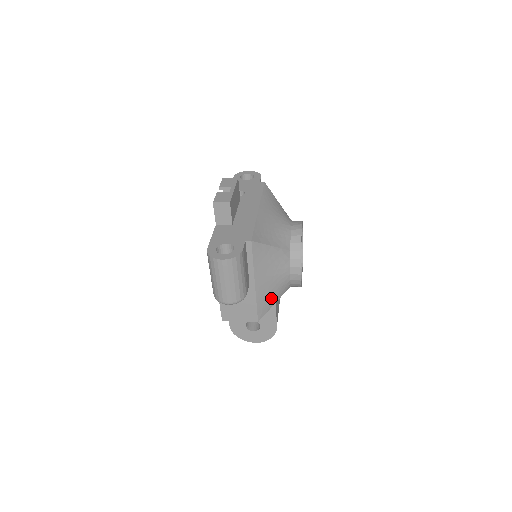
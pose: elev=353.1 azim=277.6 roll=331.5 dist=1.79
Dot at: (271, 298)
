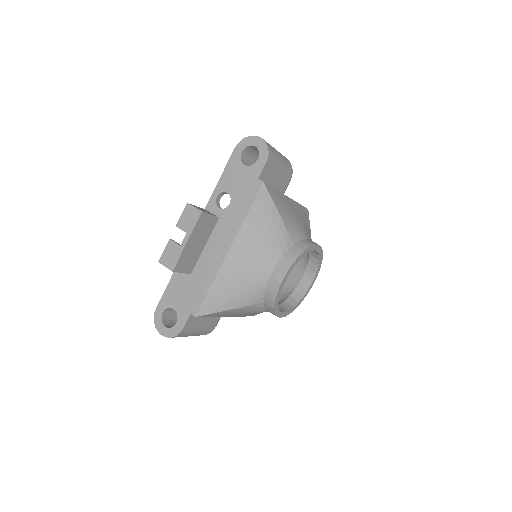
Dot at: occluded
